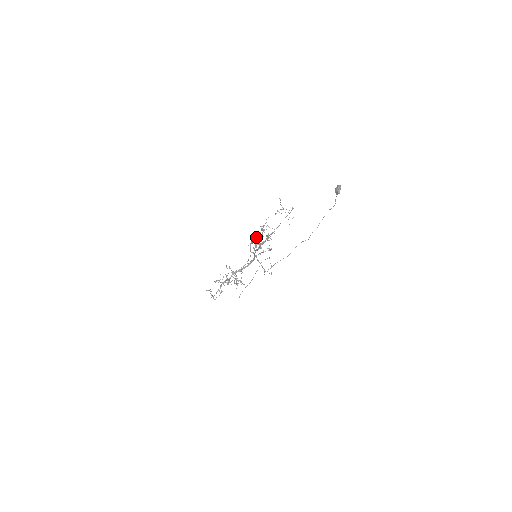
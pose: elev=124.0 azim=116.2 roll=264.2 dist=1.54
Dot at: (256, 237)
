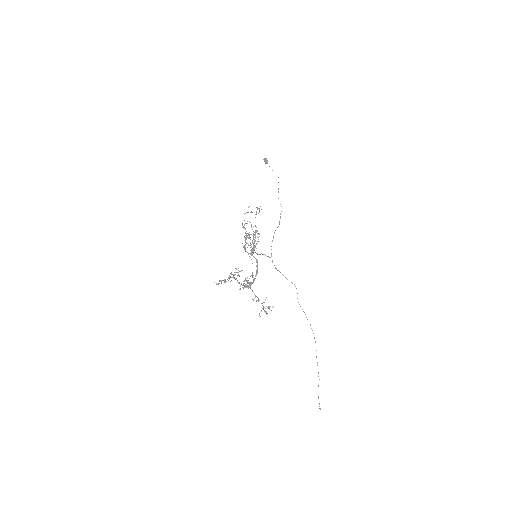
Dot at: (245, 240)
